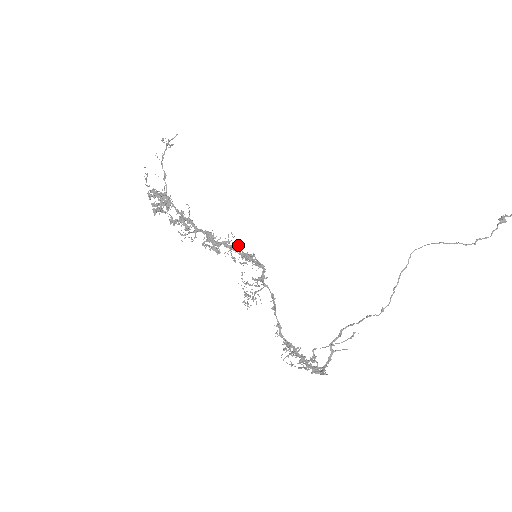
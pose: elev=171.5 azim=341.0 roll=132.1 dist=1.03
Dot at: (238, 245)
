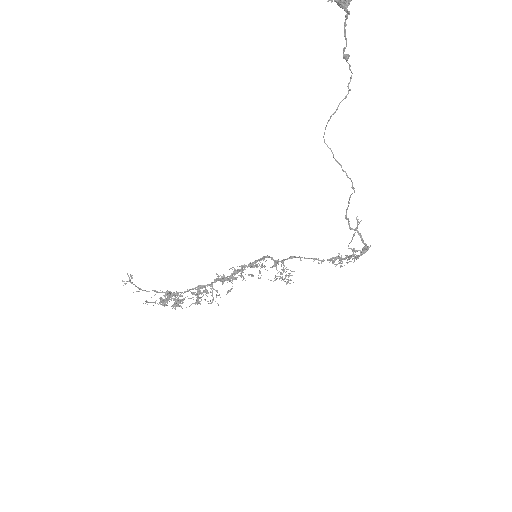
Dot at: (241, 267)
